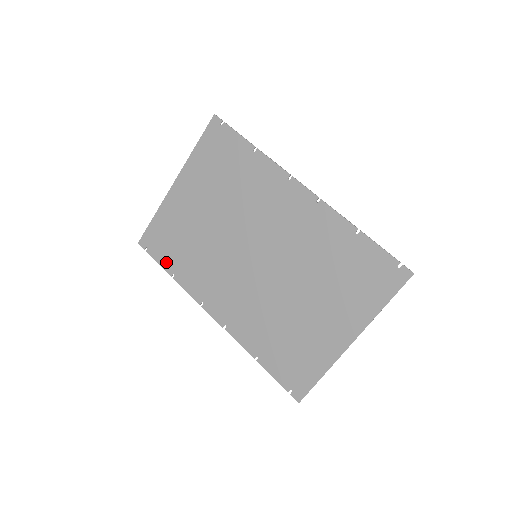
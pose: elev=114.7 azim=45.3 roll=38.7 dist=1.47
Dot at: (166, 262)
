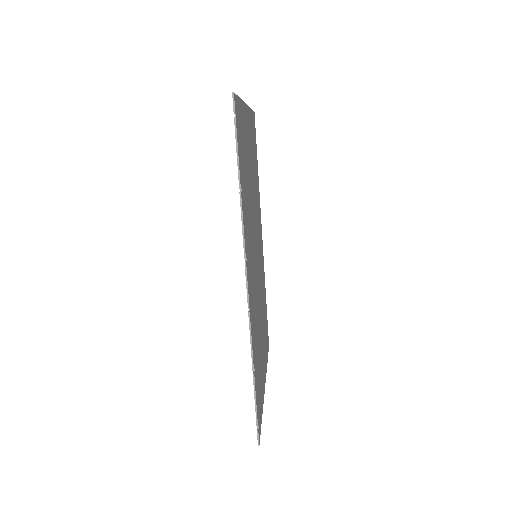
Dot at: occluded
